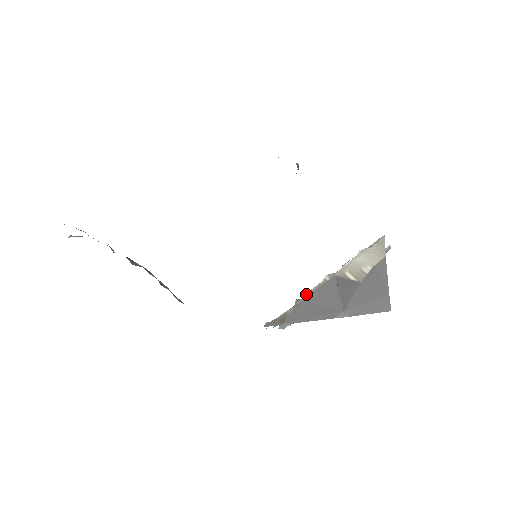
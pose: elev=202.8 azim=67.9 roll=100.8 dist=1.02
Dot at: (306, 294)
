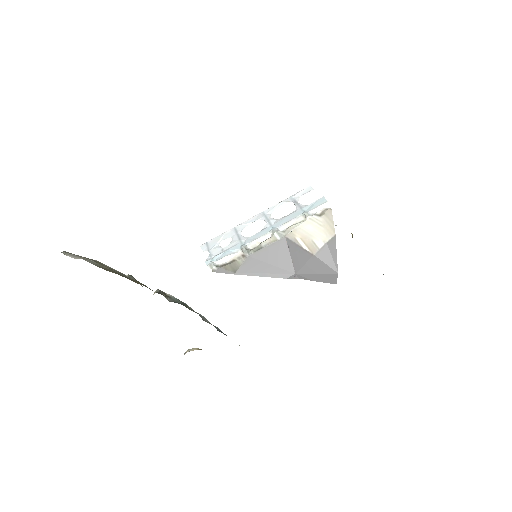
Dot at: (256, 247)
